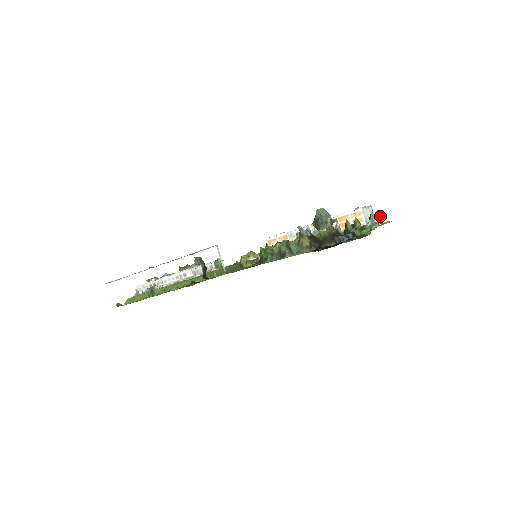
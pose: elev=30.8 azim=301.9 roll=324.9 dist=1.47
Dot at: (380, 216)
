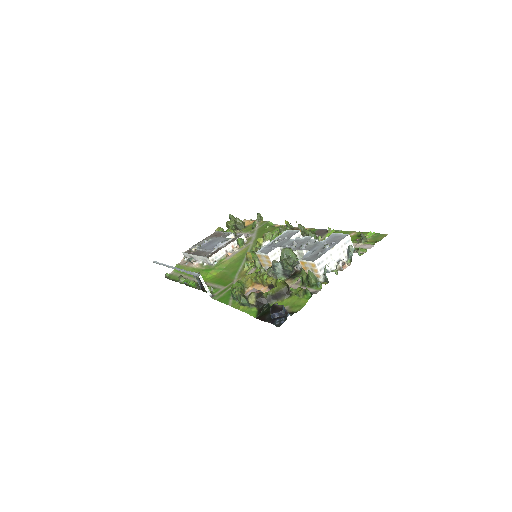
Dot at: (351, 253)
